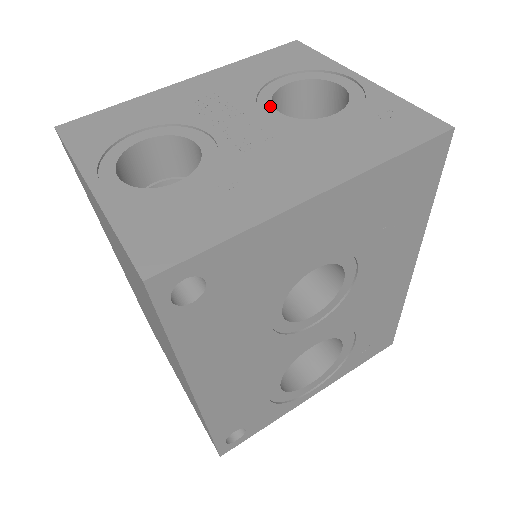
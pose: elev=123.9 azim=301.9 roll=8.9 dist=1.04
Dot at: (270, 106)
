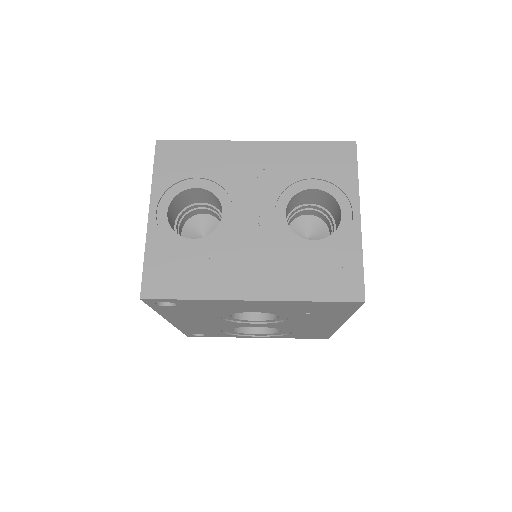
Dot at: (285, 205)
